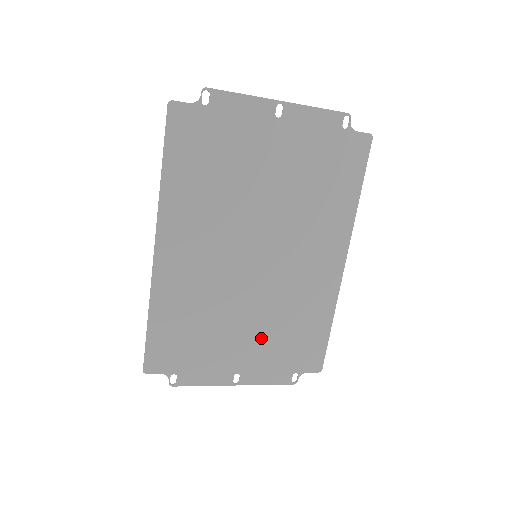
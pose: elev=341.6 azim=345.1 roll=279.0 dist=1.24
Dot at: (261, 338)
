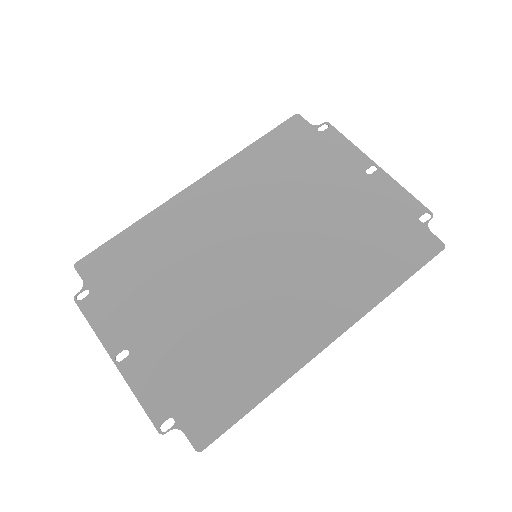
Dot at: (185, 337)
